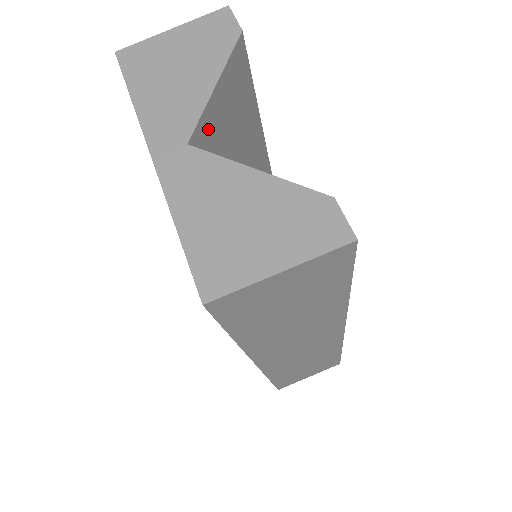
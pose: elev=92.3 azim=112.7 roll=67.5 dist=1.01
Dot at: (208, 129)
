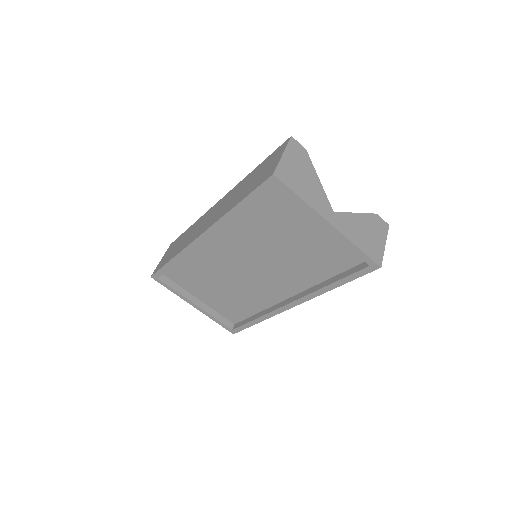
Dot at: occluded
